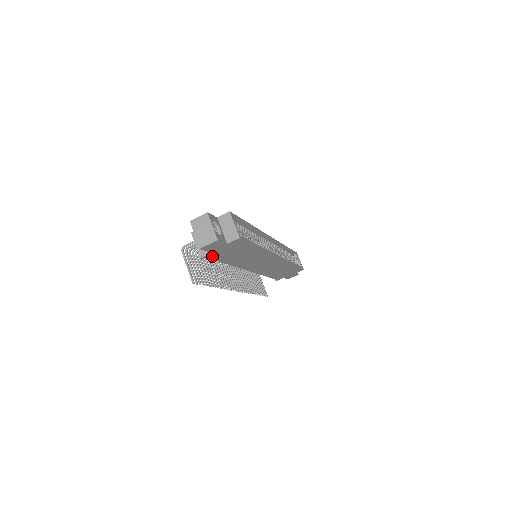
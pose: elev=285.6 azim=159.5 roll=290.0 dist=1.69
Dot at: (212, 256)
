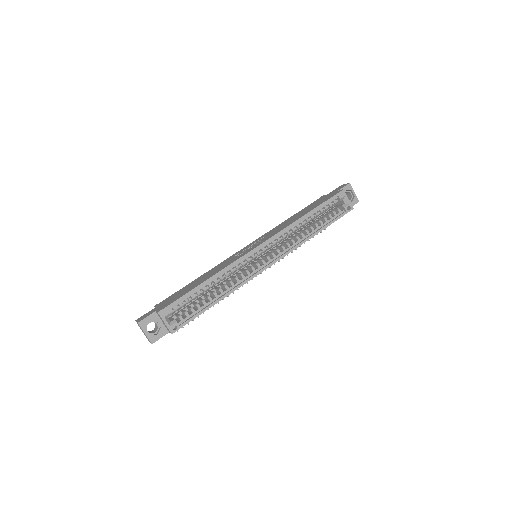
Dot at: occluded
